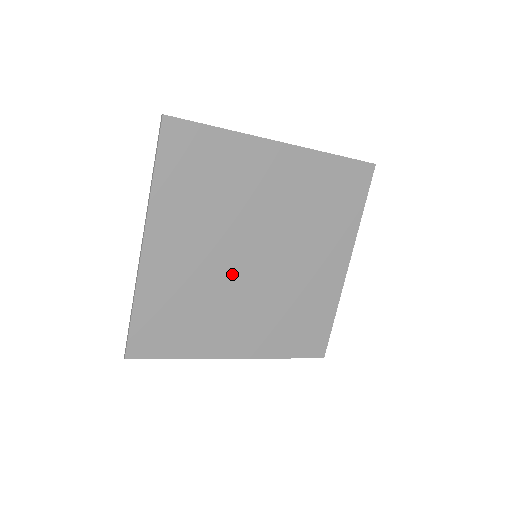
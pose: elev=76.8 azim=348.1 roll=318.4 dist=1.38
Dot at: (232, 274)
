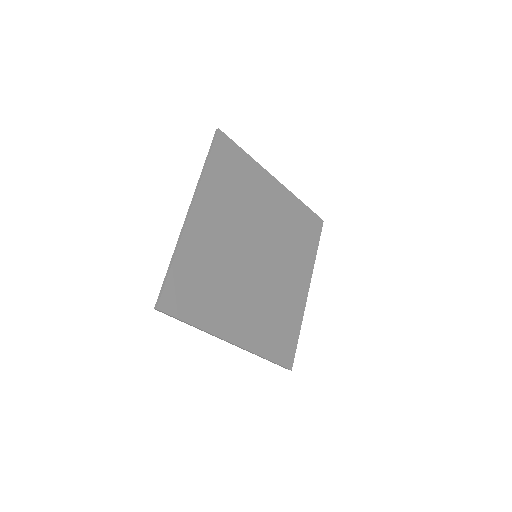
Dot at: (241, 263)
